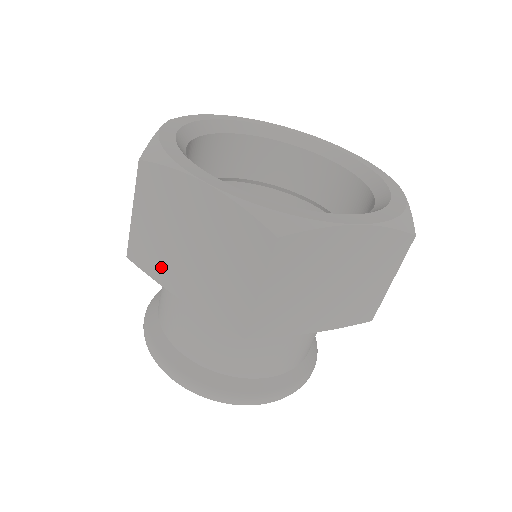
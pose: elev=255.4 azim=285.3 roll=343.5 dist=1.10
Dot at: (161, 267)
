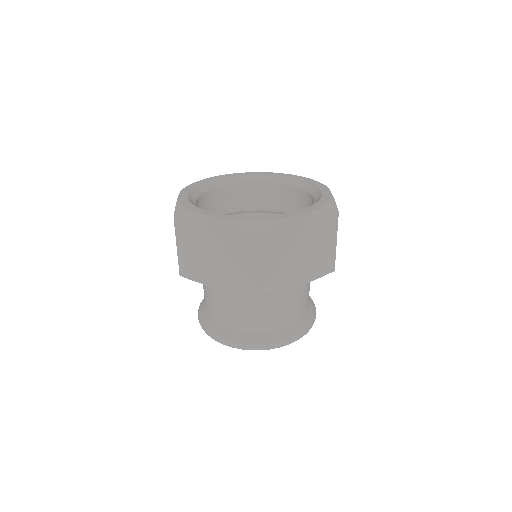
Dot at: (202, 274)
